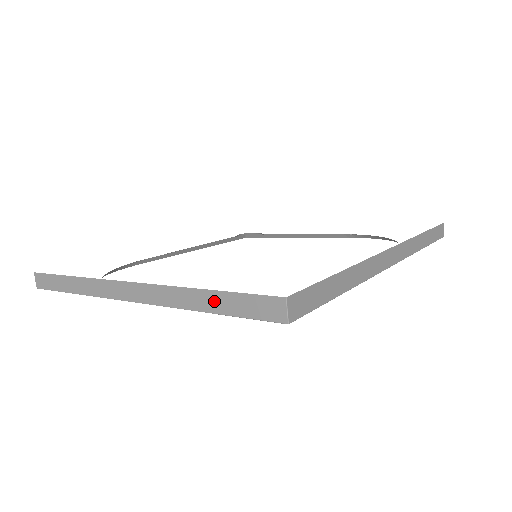
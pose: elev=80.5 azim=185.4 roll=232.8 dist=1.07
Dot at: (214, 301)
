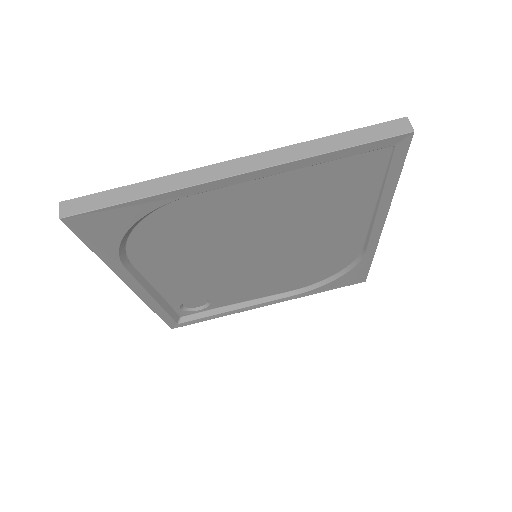
Dot at: (343, 140)
